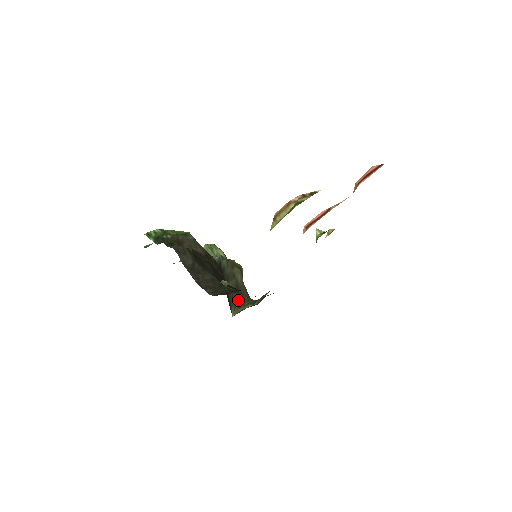
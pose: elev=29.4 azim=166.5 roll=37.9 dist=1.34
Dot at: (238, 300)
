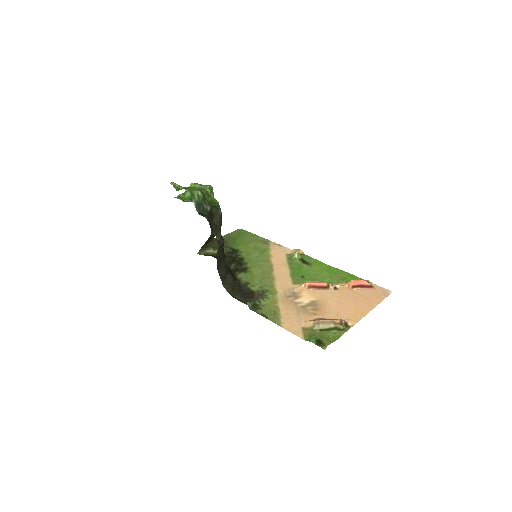
Dot at: (207, 243)
